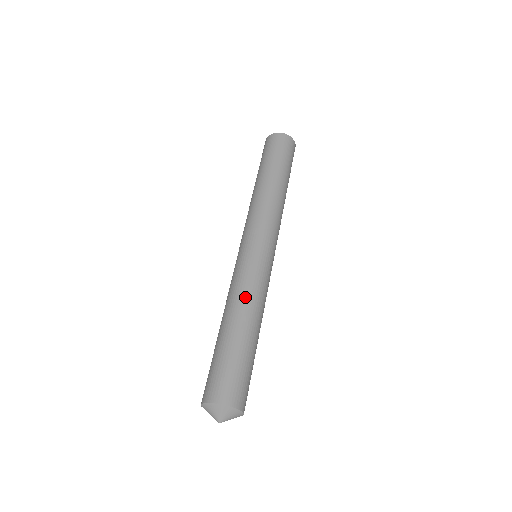
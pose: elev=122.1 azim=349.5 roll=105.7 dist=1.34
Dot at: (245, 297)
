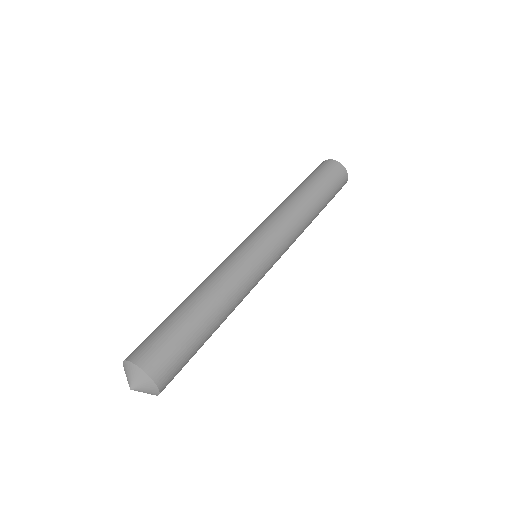
Dot at: (232, 292)
